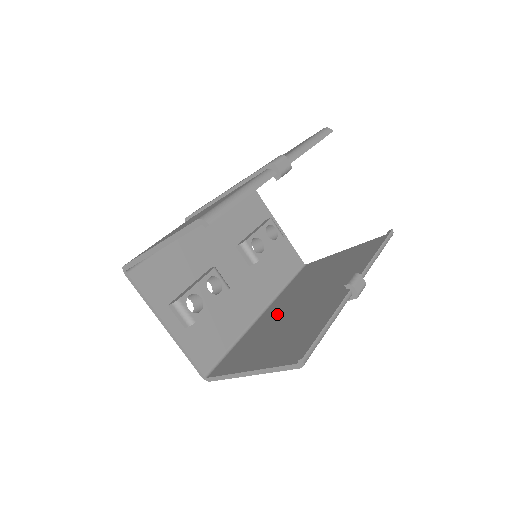
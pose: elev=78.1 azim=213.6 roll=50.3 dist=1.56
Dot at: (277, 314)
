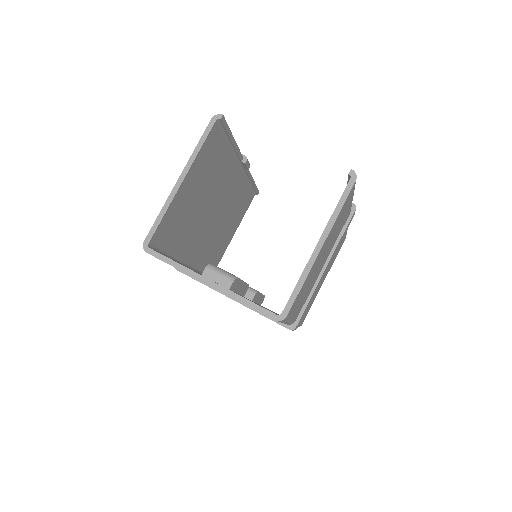
Dot at: occluded
